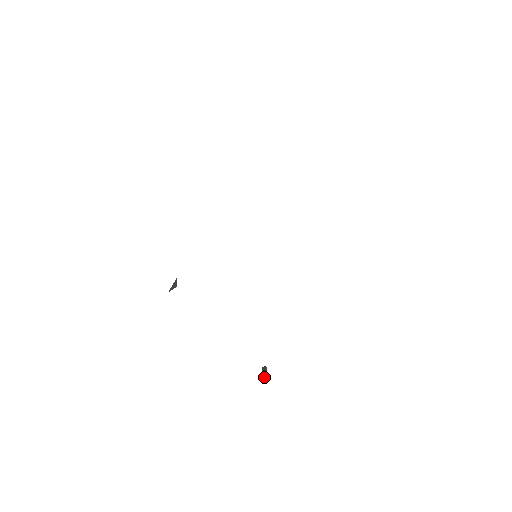
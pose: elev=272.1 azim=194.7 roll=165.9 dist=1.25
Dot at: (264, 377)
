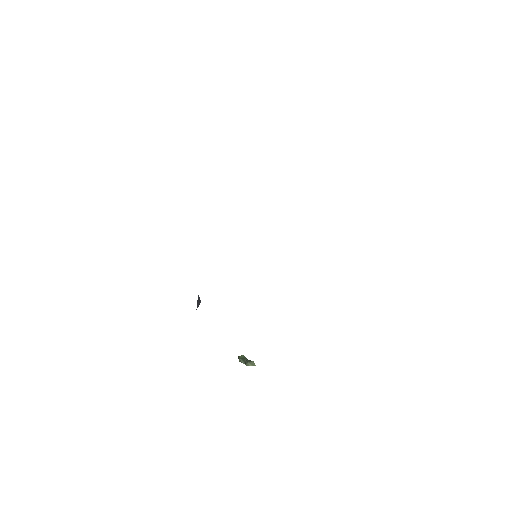
Dot at: (249, 364)
